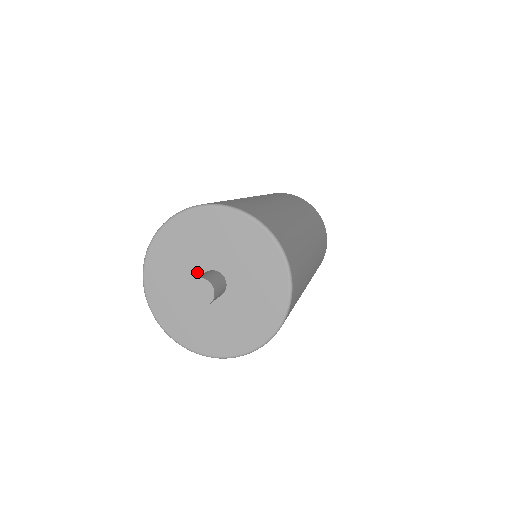
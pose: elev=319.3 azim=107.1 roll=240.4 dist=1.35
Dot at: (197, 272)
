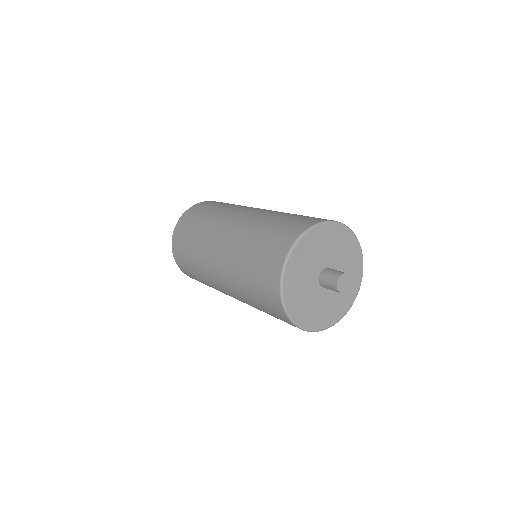
Dot at: (315, 278)
